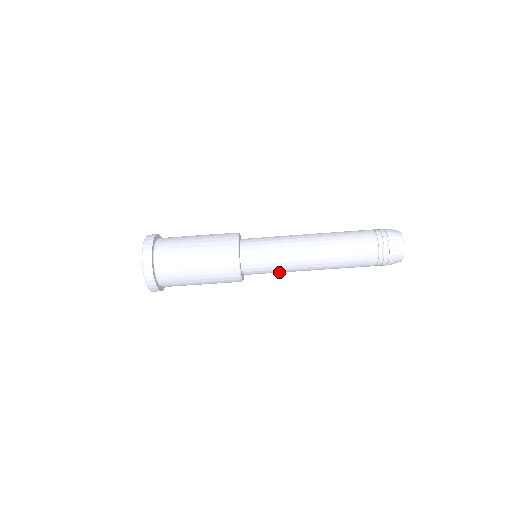
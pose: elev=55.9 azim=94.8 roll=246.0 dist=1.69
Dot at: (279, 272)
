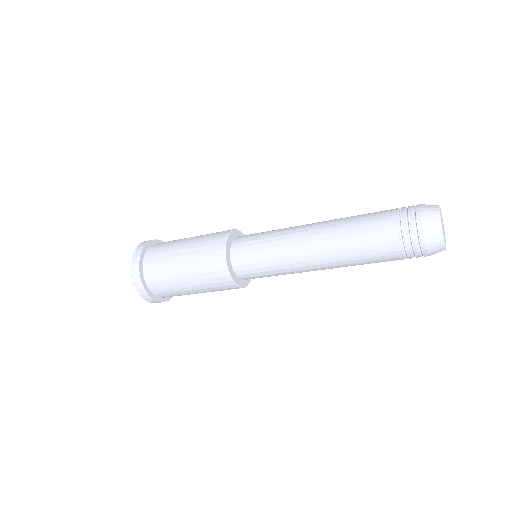
Dot at: (284, 274)
